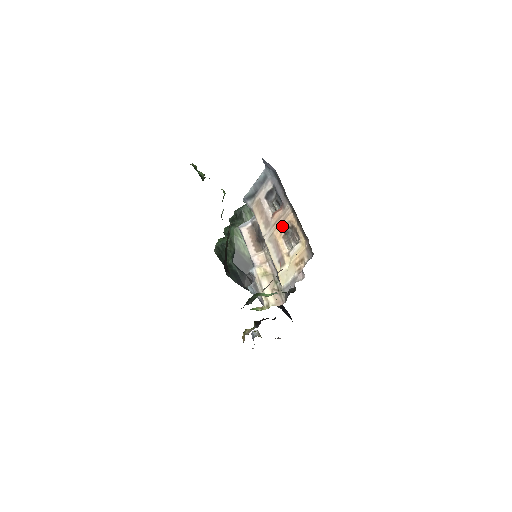
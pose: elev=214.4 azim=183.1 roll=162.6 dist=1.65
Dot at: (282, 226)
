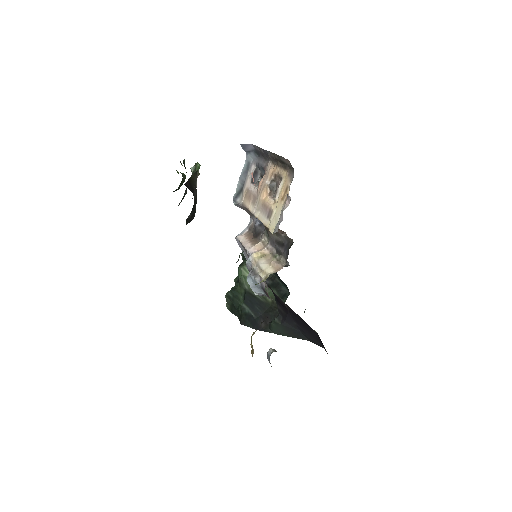
Dot at: (266, 184)
